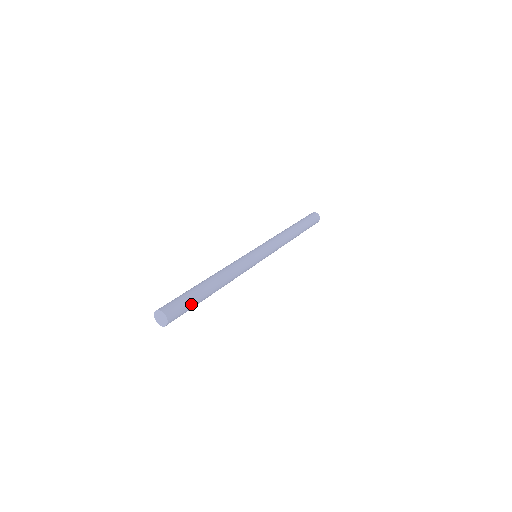
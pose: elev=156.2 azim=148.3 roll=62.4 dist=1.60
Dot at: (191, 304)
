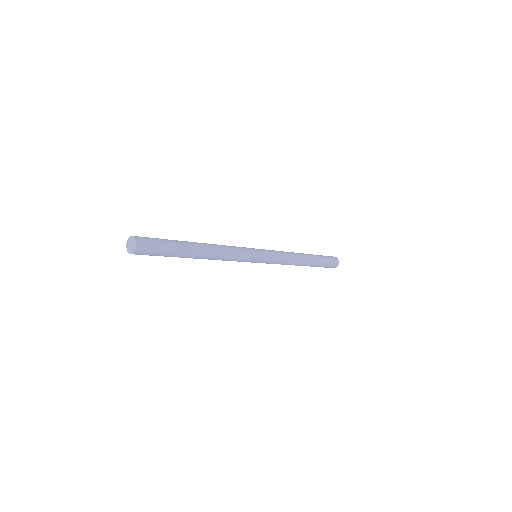
Dot at: (167, 246)
